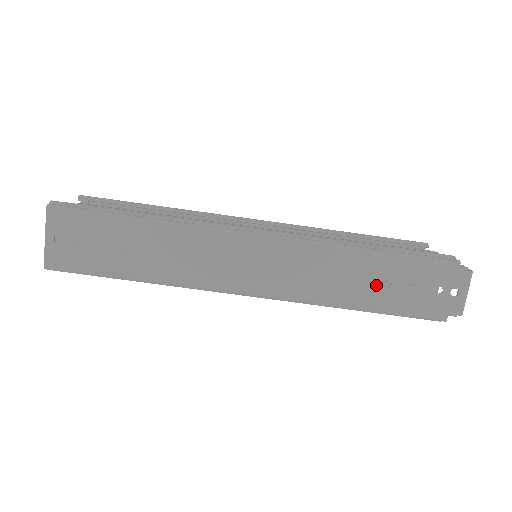
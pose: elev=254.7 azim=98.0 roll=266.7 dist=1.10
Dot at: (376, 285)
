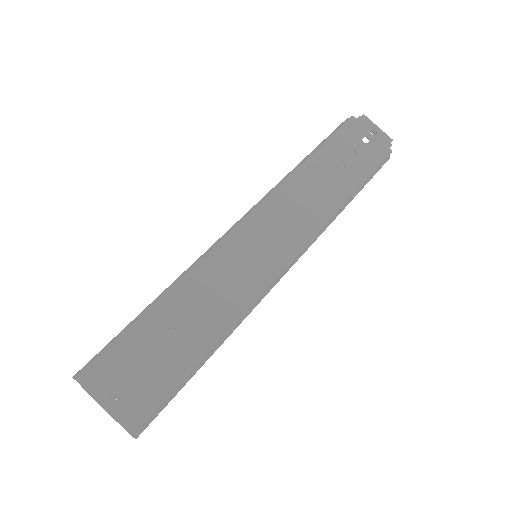
Dot at: (338, 172)
